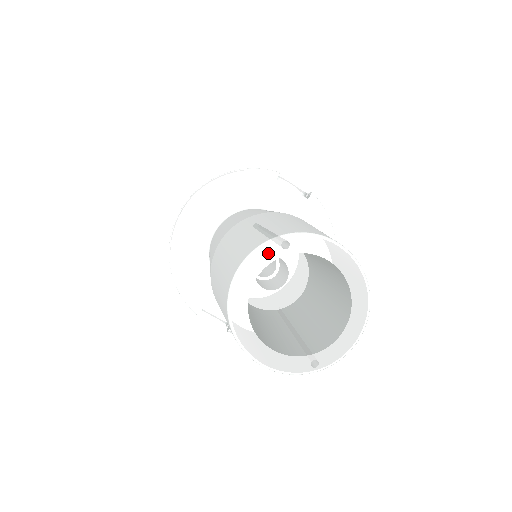
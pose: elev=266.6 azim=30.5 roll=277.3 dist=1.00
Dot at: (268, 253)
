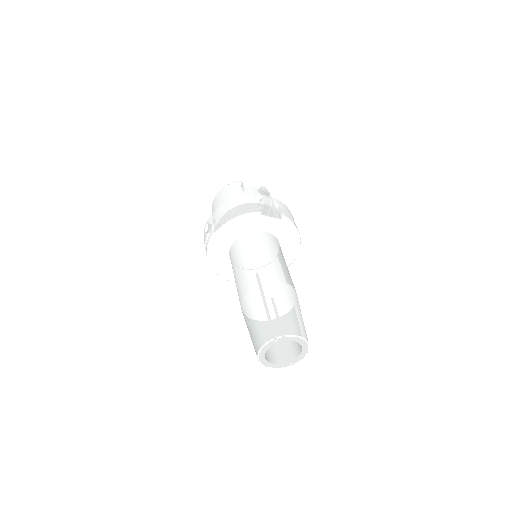
Dot at: (270, 344)
